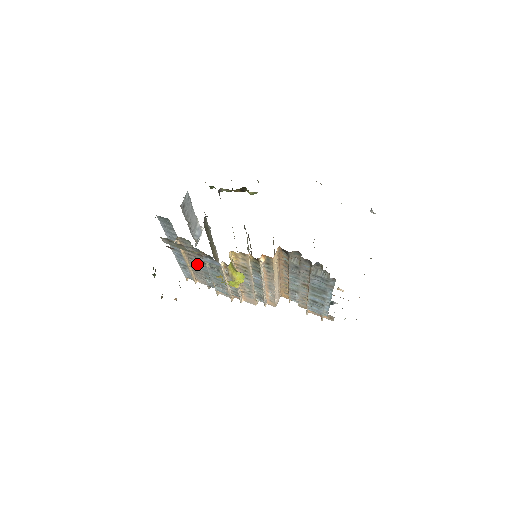
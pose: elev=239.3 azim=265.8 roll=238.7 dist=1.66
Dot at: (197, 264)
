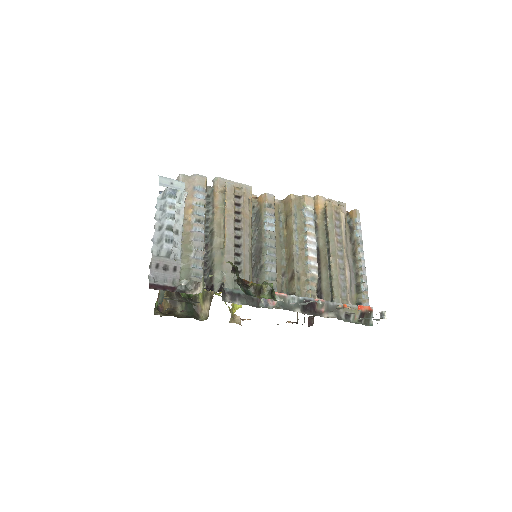
Dot at: occluded
